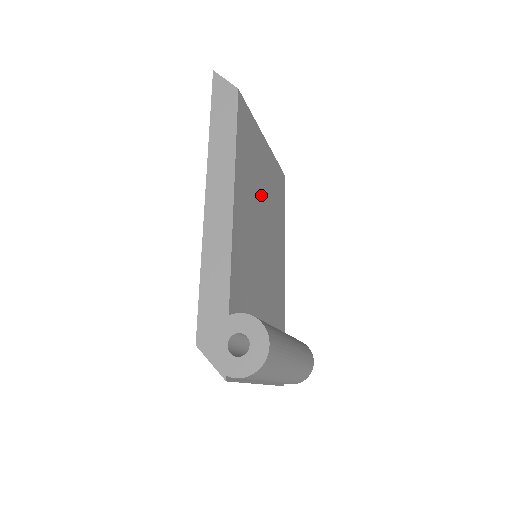
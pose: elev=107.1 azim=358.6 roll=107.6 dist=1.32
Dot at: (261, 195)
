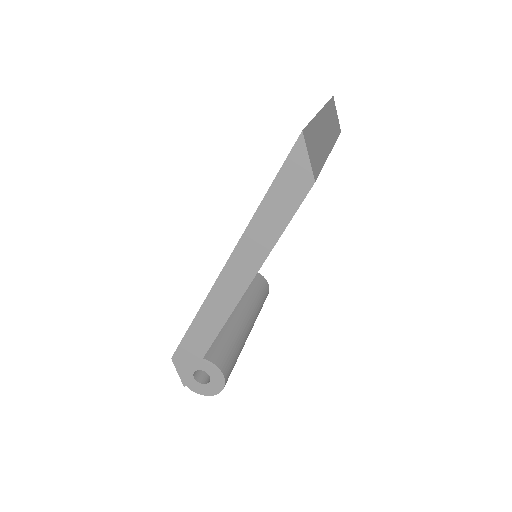
Dot at: occluded
